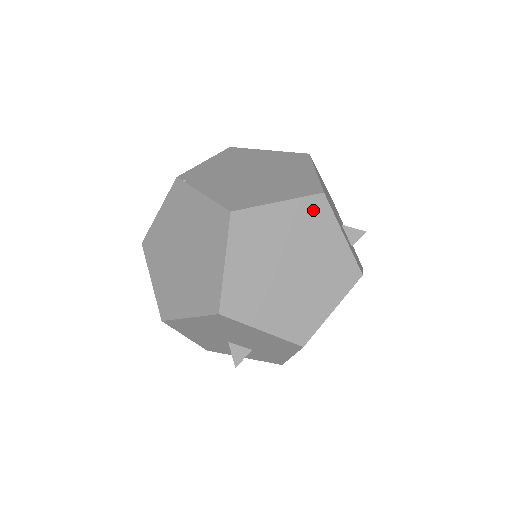
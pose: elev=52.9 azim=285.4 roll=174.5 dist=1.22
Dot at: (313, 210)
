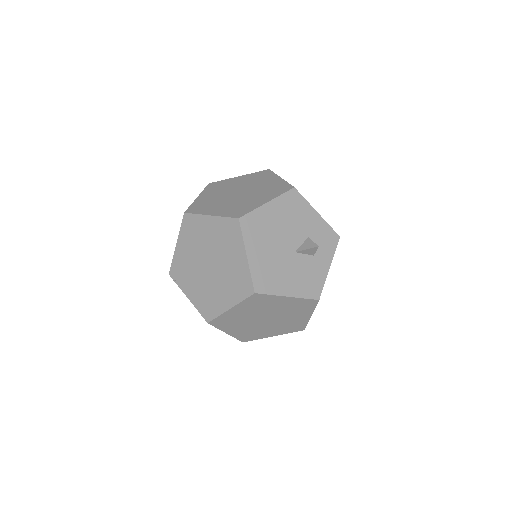
Dot at: (255, 301)
